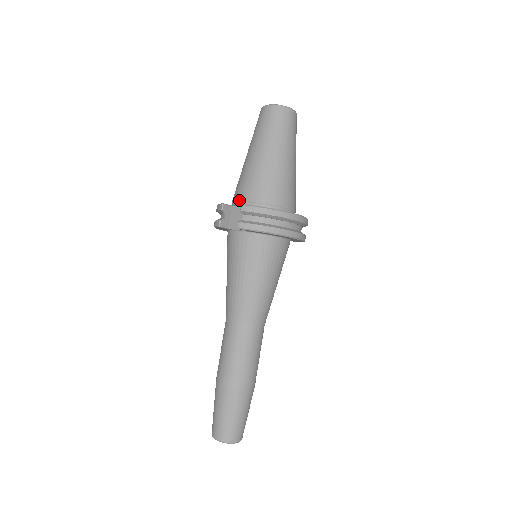
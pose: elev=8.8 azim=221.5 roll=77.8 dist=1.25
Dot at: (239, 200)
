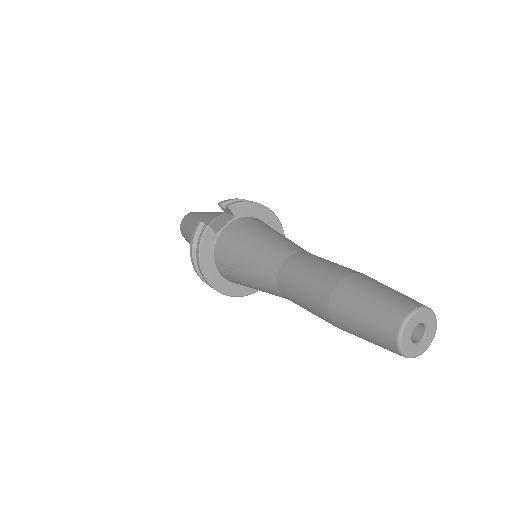
Dot at: (210, 222)
